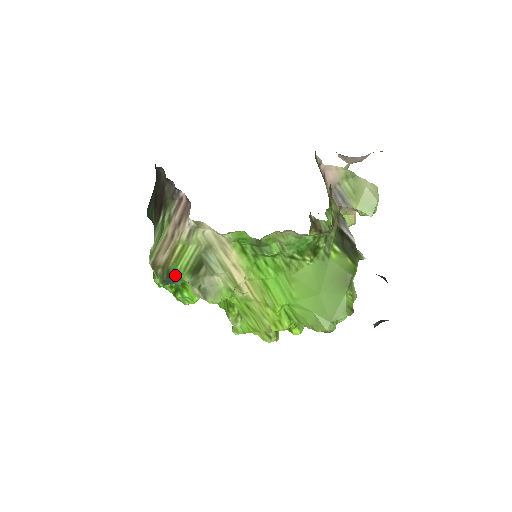
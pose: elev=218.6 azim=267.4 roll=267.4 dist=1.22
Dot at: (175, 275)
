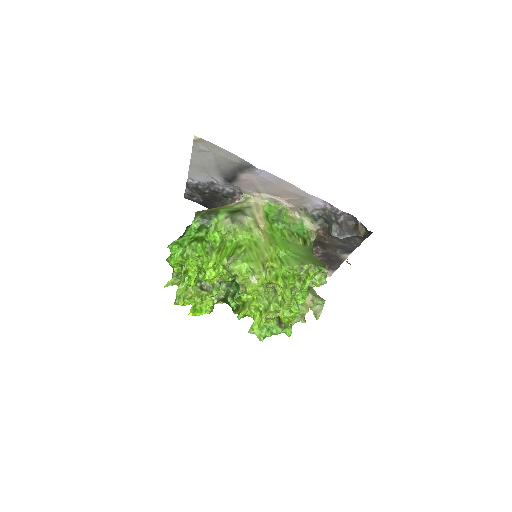
Dot at: (216, 213)
